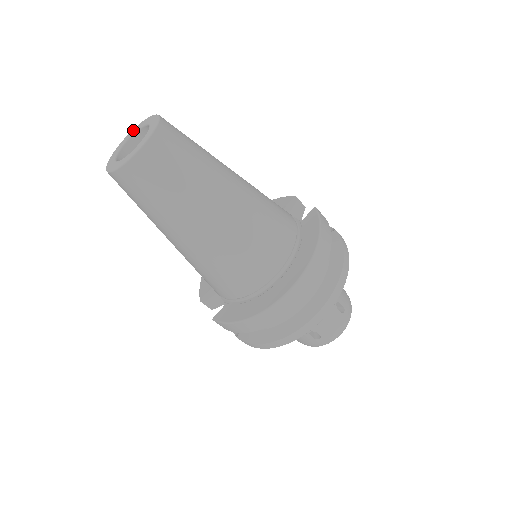
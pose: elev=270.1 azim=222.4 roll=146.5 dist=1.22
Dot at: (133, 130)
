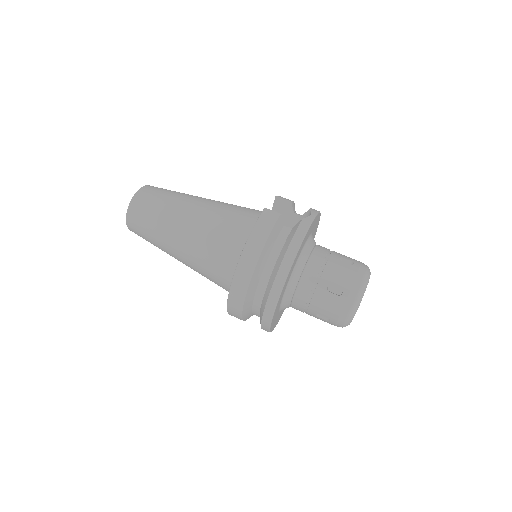
Dot at: occluded
